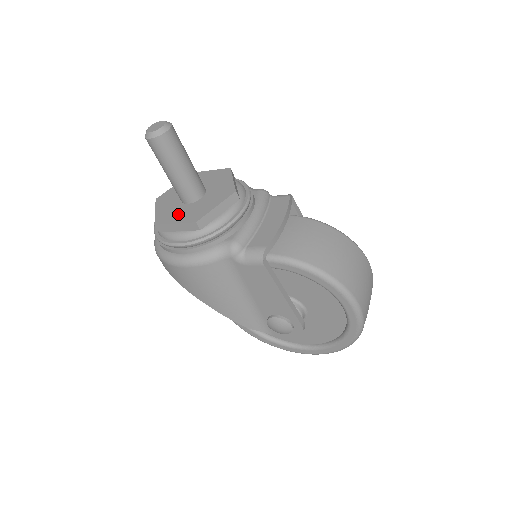
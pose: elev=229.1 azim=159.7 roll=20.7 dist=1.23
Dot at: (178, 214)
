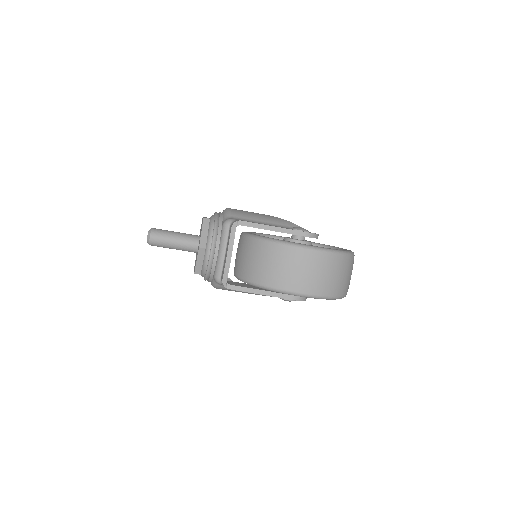
Dot at: occluded
